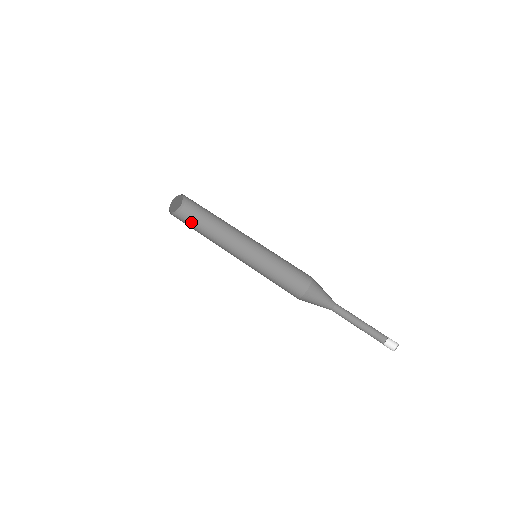
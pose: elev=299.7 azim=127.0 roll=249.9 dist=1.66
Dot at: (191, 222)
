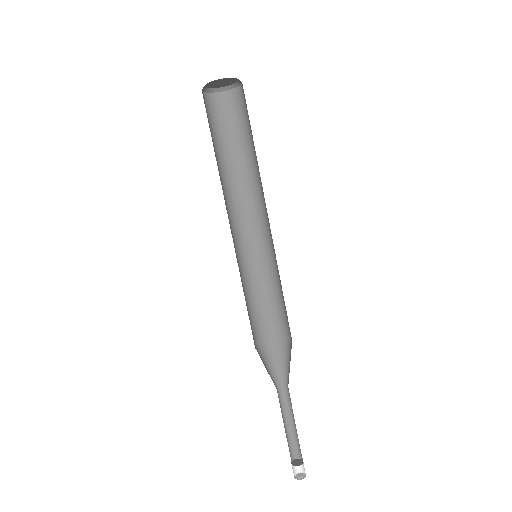
Dot at: (214, 125)
